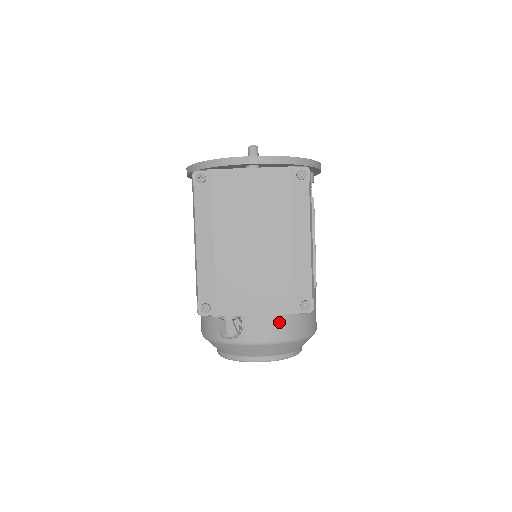
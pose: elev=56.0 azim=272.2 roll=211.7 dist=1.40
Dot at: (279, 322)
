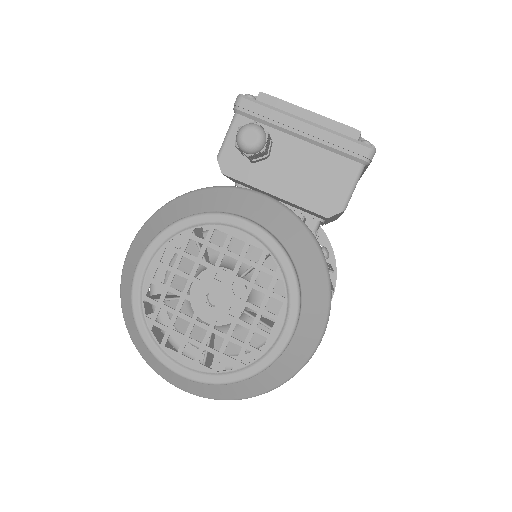
Dot at: occluded
